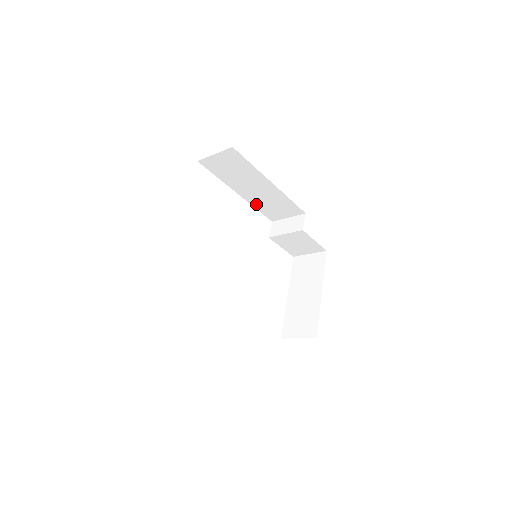
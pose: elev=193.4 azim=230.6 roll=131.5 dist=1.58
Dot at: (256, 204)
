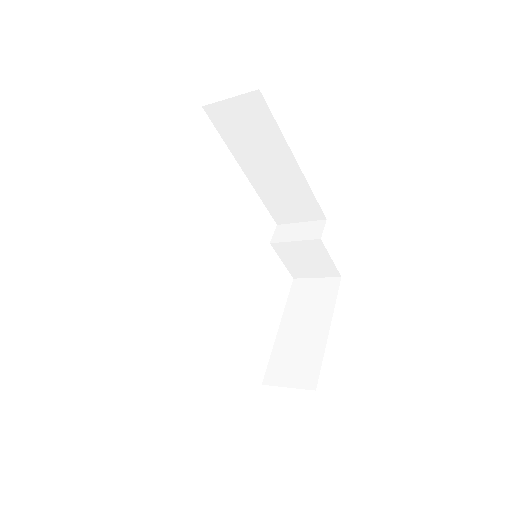
Dot at: (264, 193)
